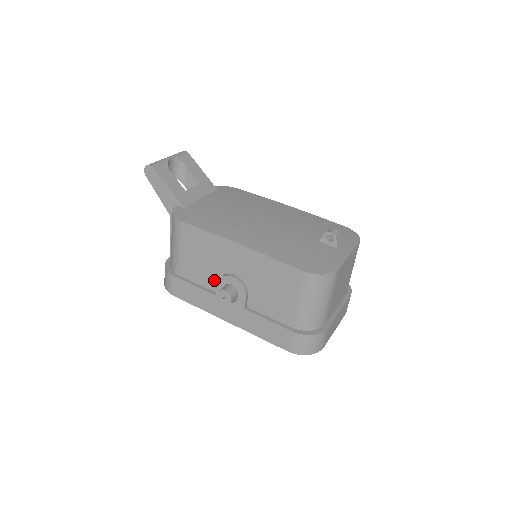
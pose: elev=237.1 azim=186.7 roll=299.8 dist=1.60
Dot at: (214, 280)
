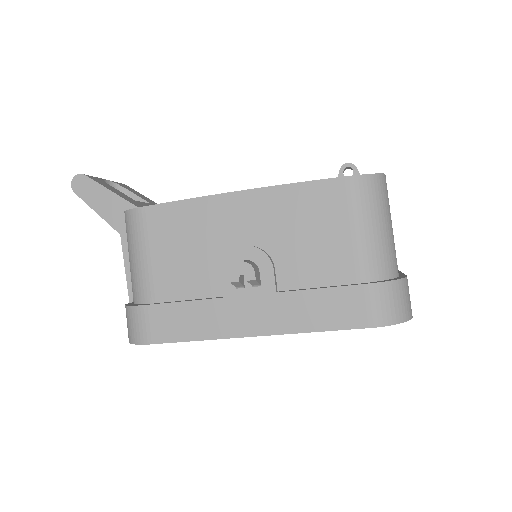
Dot at: (214, 276)
